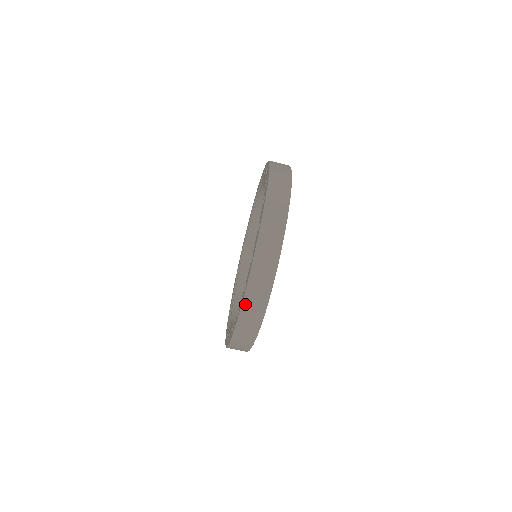
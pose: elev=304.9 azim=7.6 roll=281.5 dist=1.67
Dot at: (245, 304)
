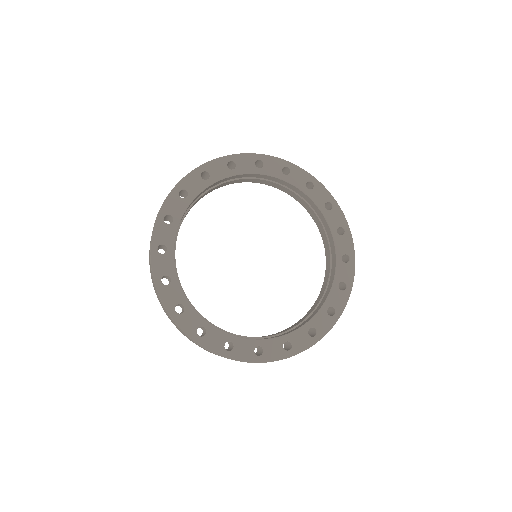
Dot at: occluded
